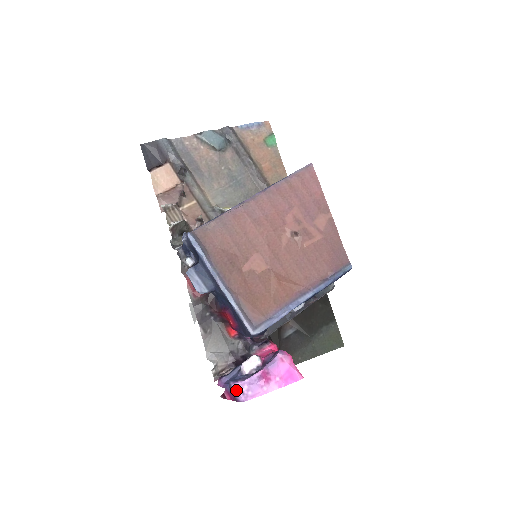
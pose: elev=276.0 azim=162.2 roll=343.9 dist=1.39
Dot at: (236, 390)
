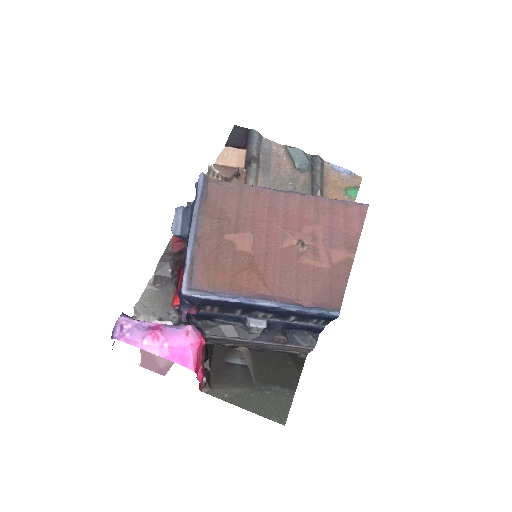
Dot at: (119, 322)
